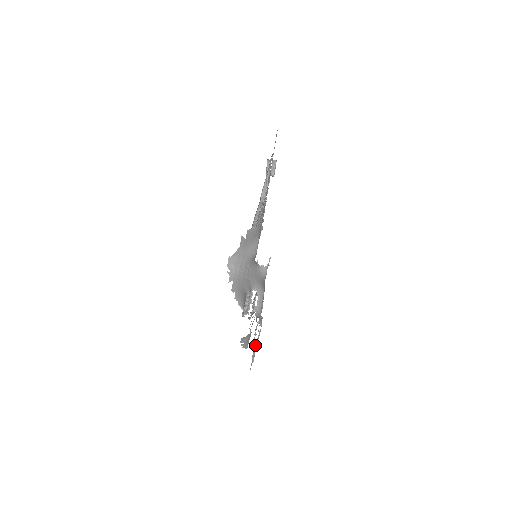
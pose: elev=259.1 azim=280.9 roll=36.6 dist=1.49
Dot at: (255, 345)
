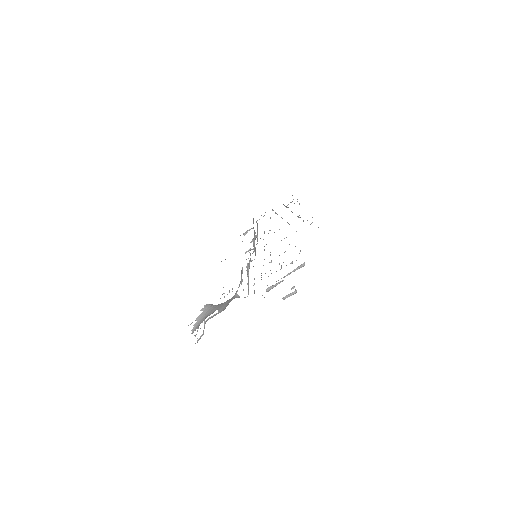
Dot at: occluded
